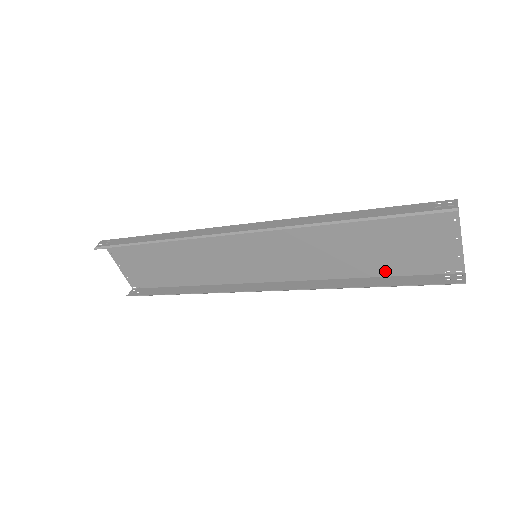
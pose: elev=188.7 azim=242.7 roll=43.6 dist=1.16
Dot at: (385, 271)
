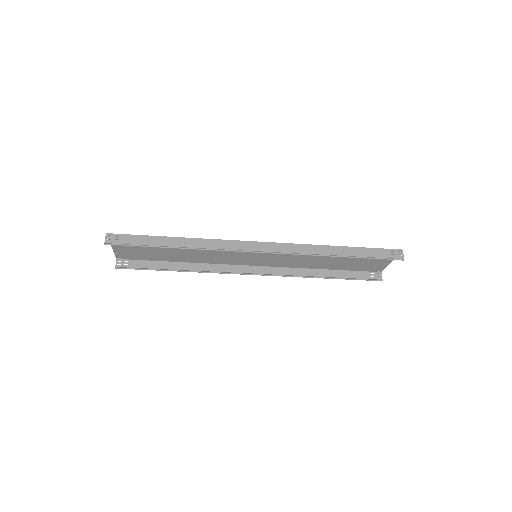
Dot at: (338, 268)
